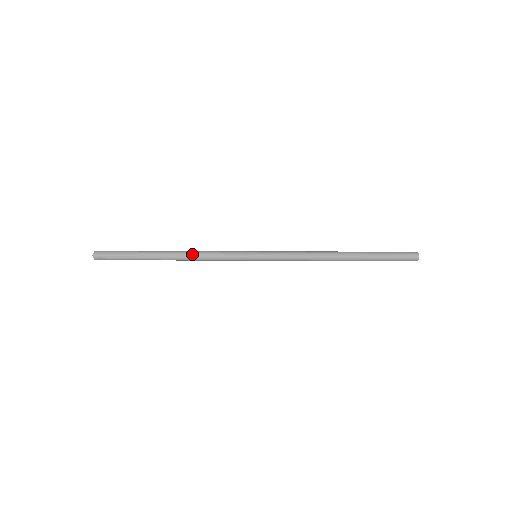
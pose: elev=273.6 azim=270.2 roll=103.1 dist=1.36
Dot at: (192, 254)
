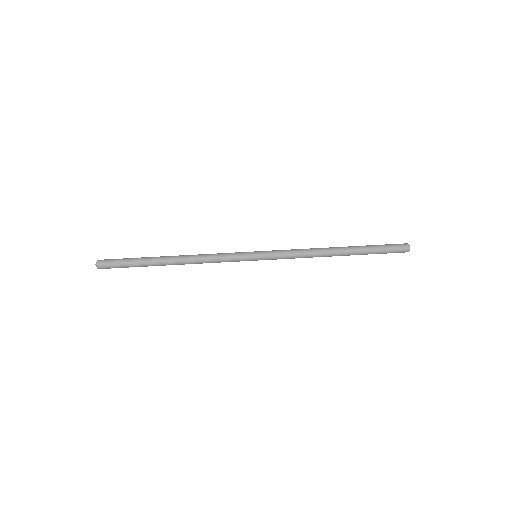
Dot at: (194, 255)
